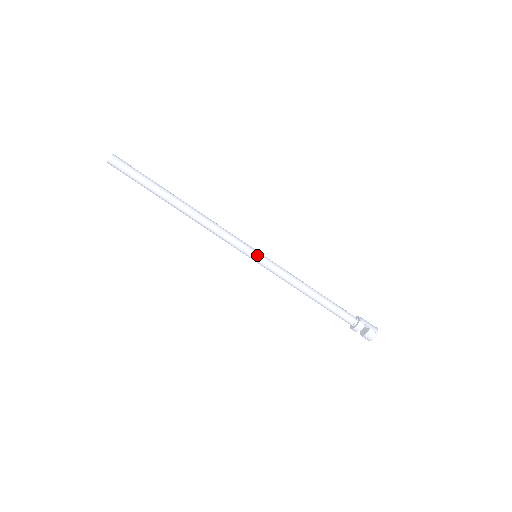
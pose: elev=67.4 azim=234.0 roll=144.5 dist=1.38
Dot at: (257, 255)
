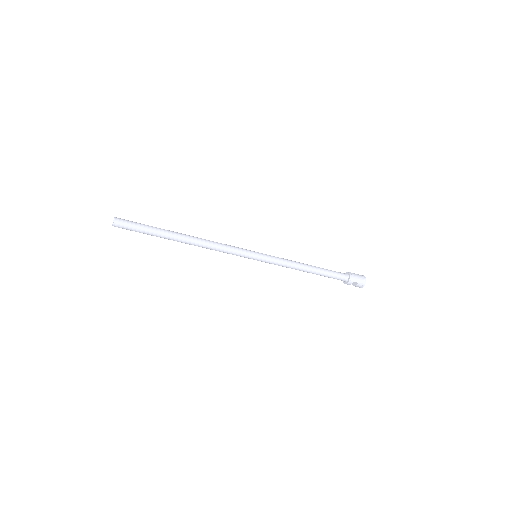
Dot at: (256, 258)
